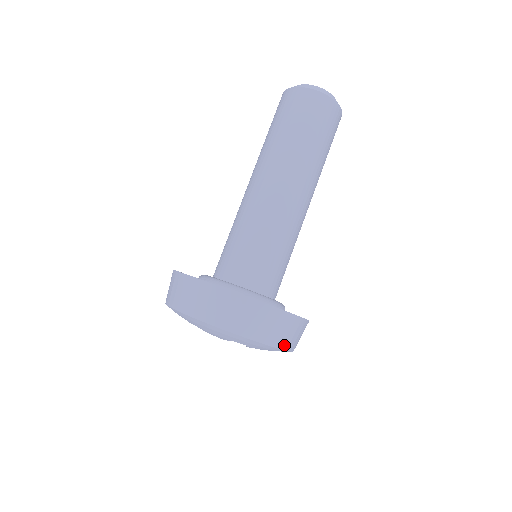
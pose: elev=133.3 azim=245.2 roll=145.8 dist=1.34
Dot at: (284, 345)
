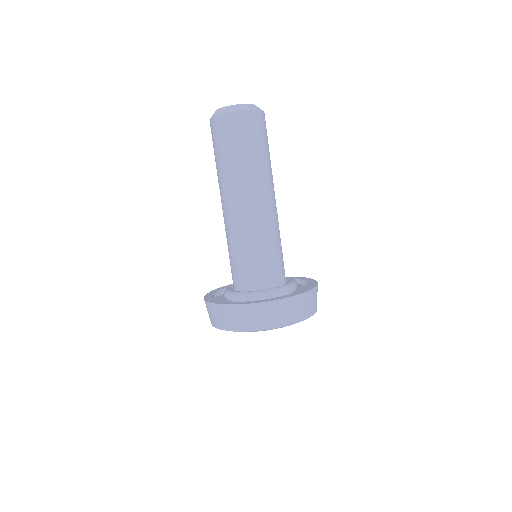
Dot at: occluded
